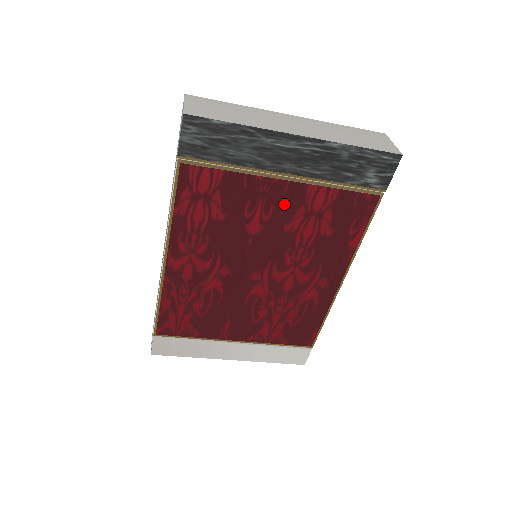
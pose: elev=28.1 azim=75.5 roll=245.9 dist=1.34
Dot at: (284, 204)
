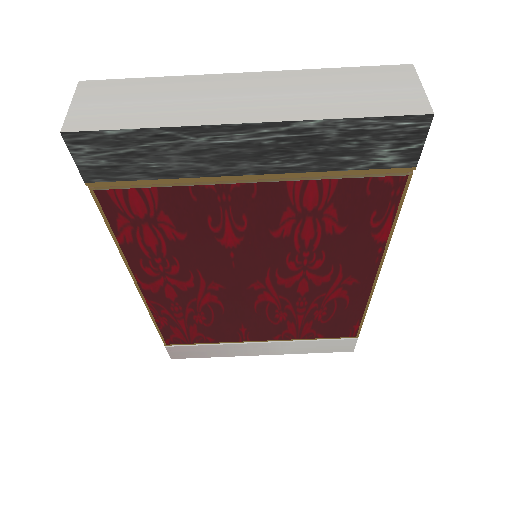
Dot at: (260, 210)
